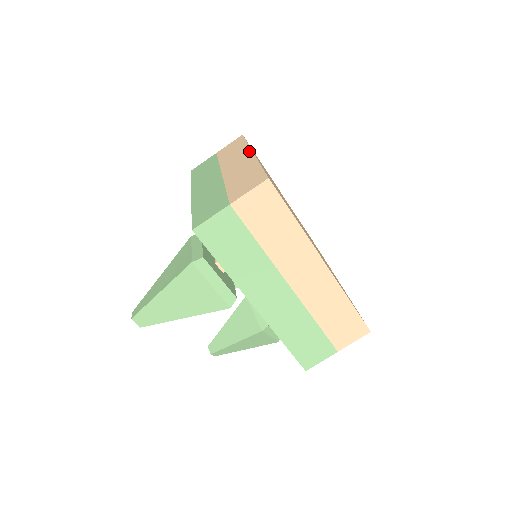
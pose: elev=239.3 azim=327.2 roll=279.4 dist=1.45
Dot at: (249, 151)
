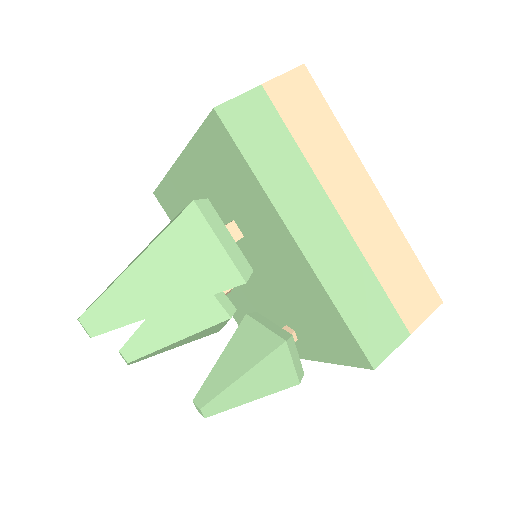
Dot at: occluded
